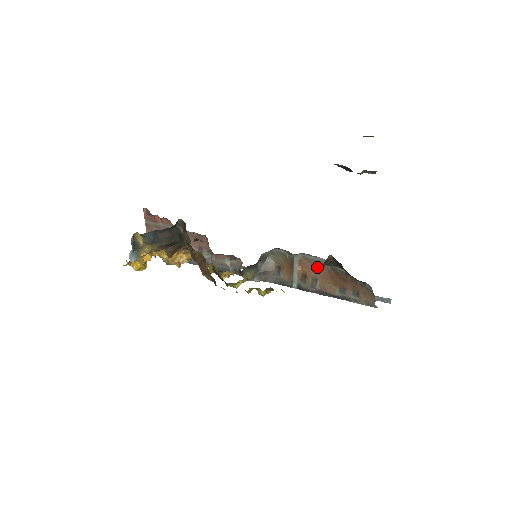
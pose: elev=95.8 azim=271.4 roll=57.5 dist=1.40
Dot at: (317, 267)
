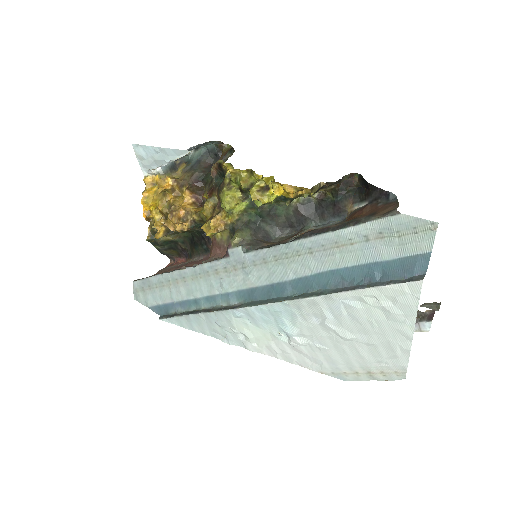
Dot at: occluded
